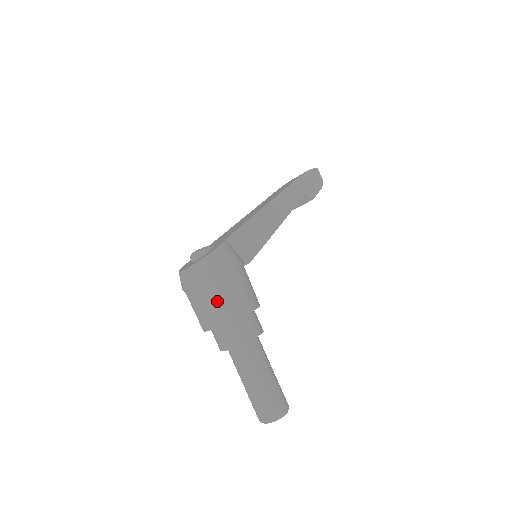
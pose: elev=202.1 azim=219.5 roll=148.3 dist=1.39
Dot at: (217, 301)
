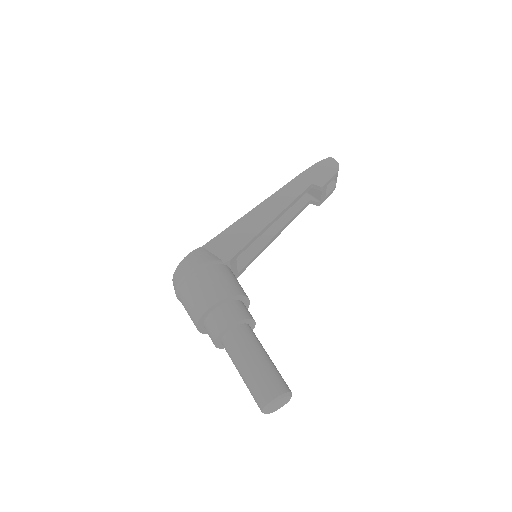
Dot at: (191, 299)
